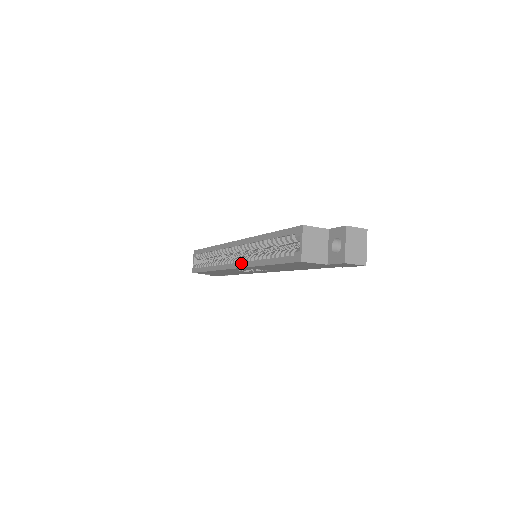
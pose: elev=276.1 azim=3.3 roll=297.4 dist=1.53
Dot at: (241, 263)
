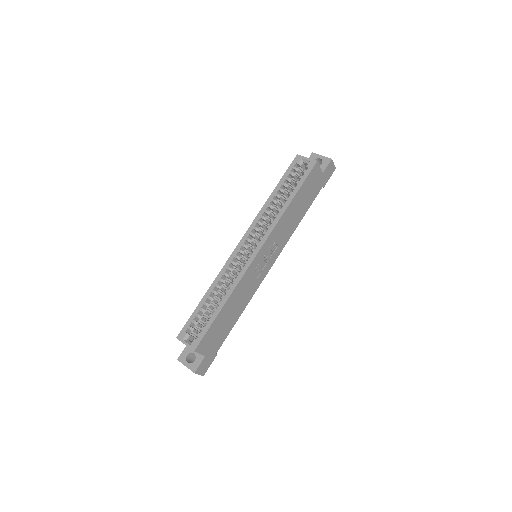
Dot at: (264, 237)
